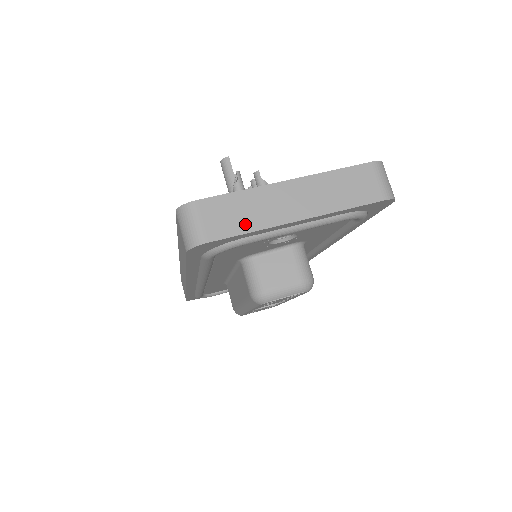
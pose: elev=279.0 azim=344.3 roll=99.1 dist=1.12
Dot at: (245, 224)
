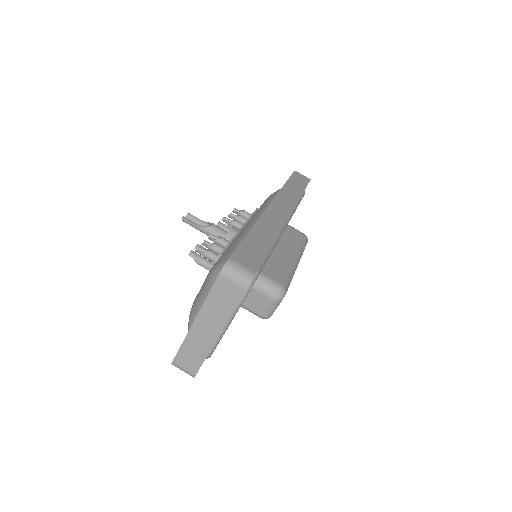
Dot at: (200, 356)
